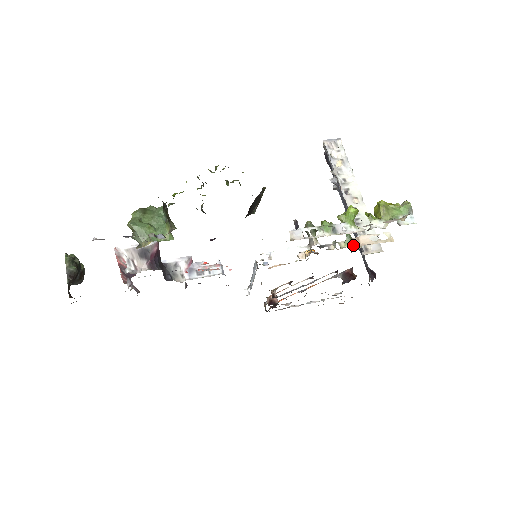
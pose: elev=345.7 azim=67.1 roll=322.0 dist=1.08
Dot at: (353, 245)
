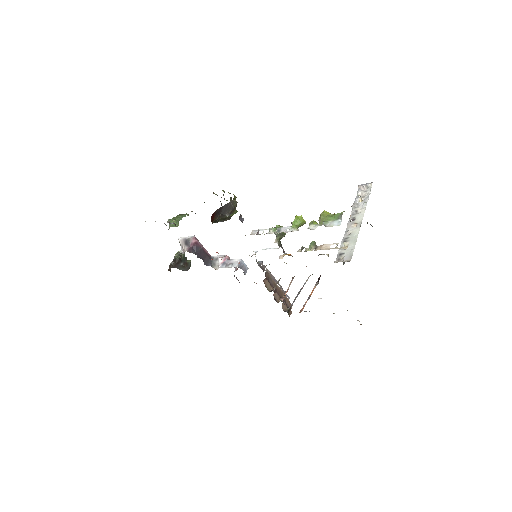
Dot at: (314, 250)
